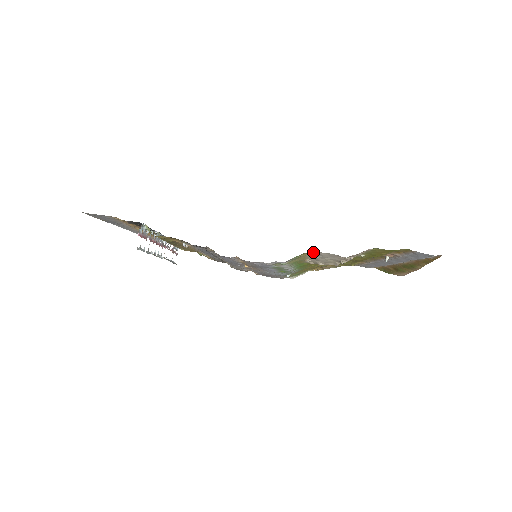
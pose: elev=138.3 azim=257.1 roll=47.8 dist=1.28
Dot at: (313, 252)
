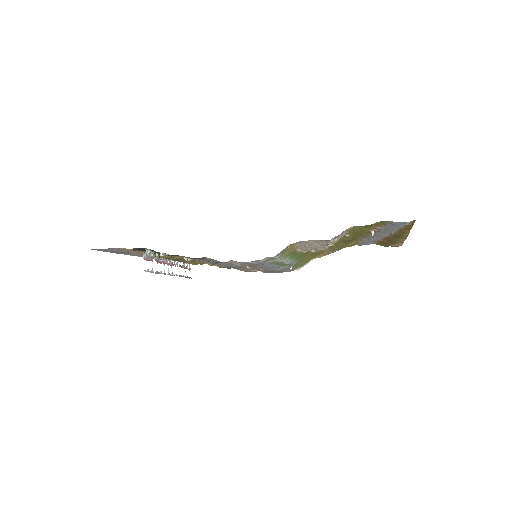
Dot at: (299, 242)
